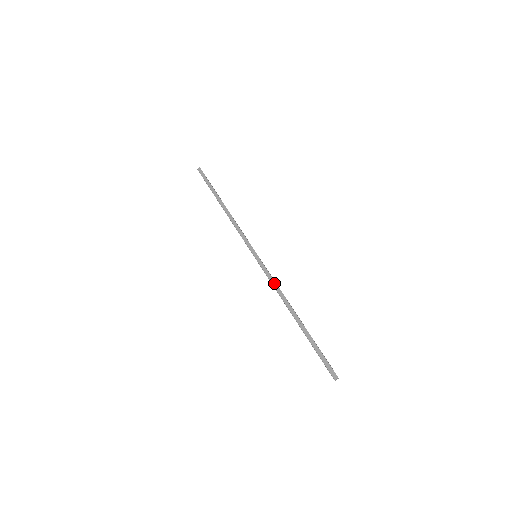
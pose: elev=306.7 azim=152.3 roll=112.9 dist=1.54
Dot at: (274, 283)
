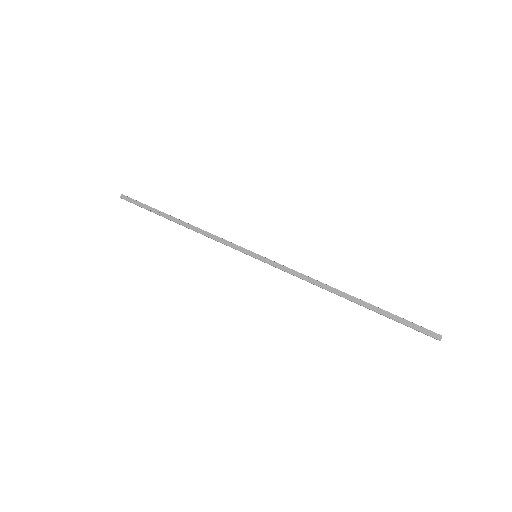
Dot at: (298, 274)
